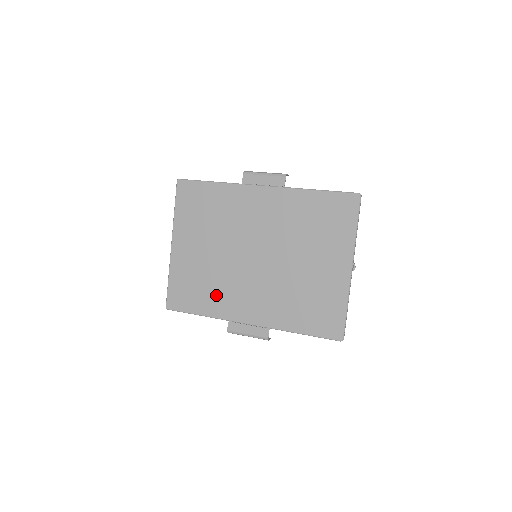
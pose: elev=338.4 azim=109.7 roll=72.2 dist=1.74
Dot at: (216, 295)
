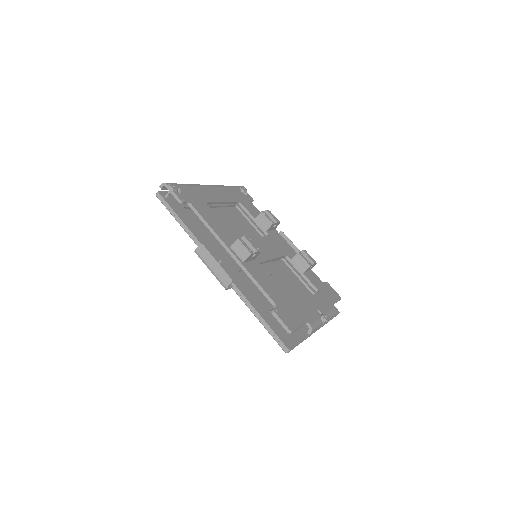
Dot at: occluded
